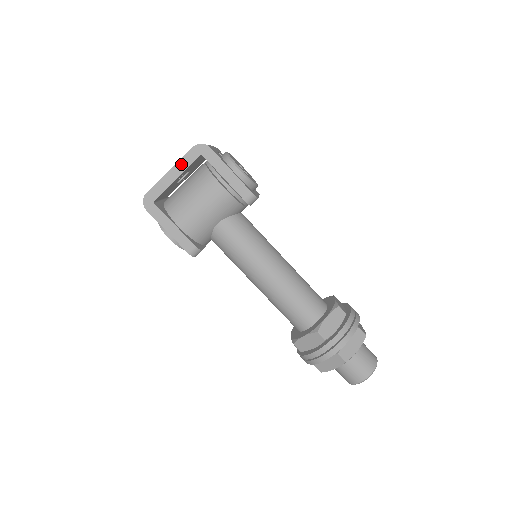
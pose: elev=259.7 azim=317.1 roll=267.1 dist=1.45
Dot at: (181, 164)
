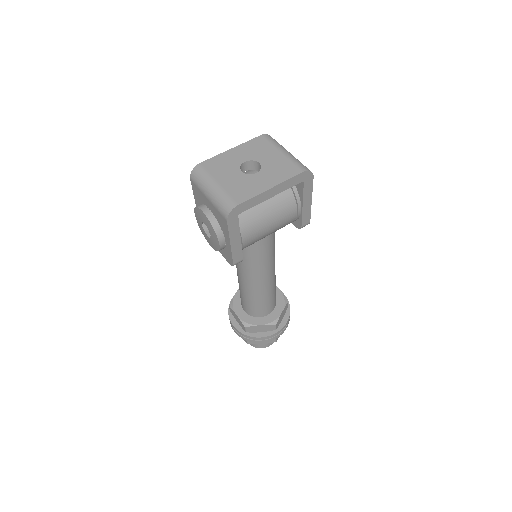
Dot at: (284, 185)
